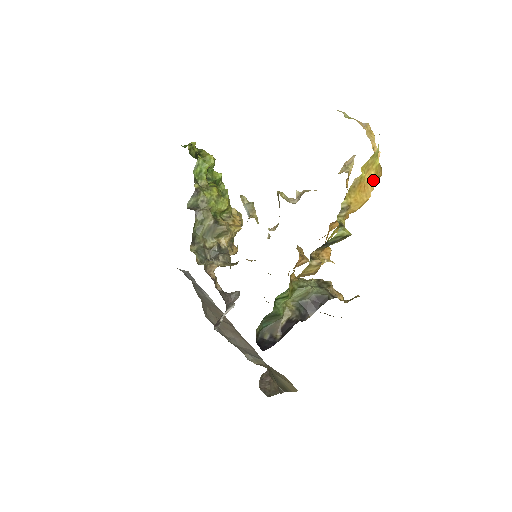
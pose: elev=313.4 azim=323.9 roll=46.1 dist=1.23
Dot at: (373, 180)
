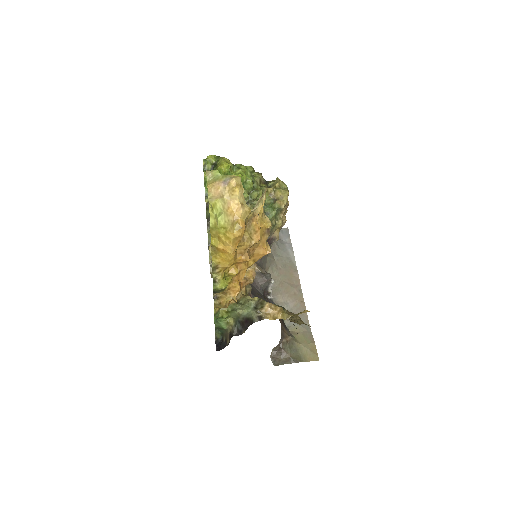
Dot at: (228, 244)
